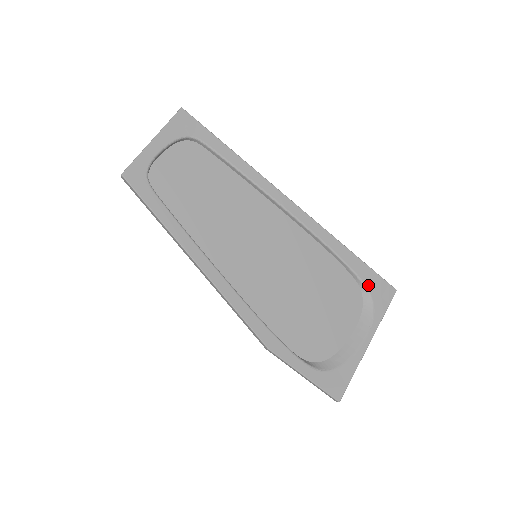
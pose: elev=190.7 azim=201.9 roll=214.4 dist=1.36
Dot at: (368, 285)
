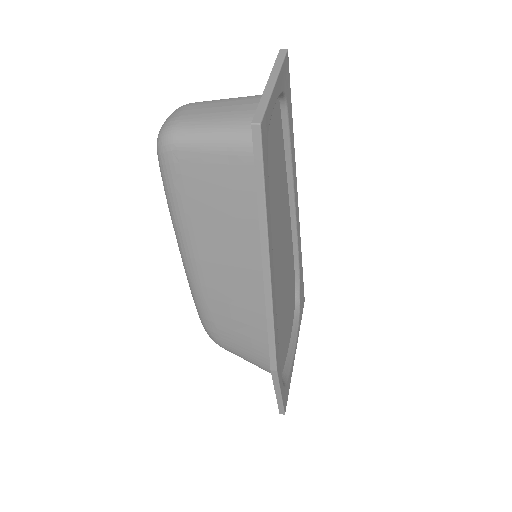
Dot at: (301, 296)
